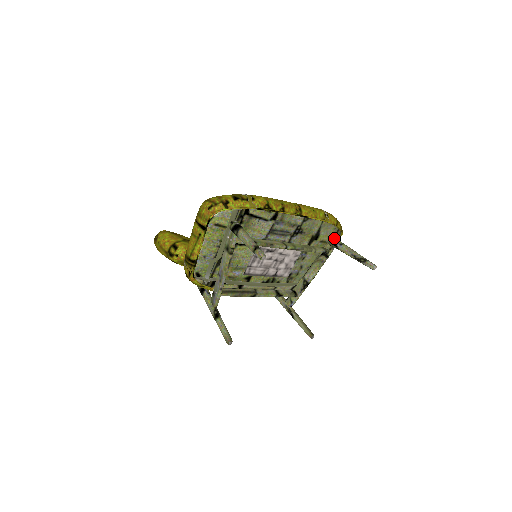
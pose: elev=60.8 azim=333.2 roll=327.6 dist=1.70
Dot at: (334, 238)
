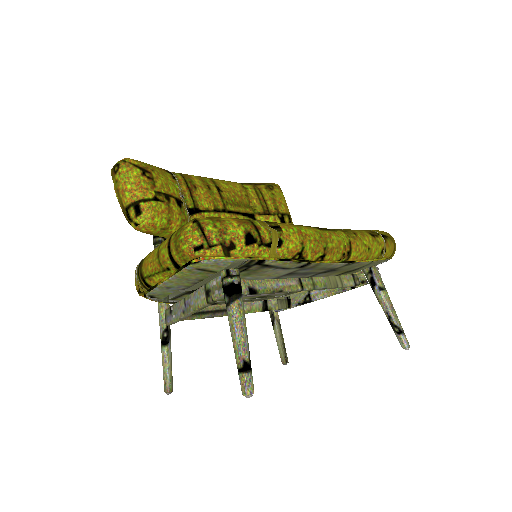
Dot at: (376, 273)
